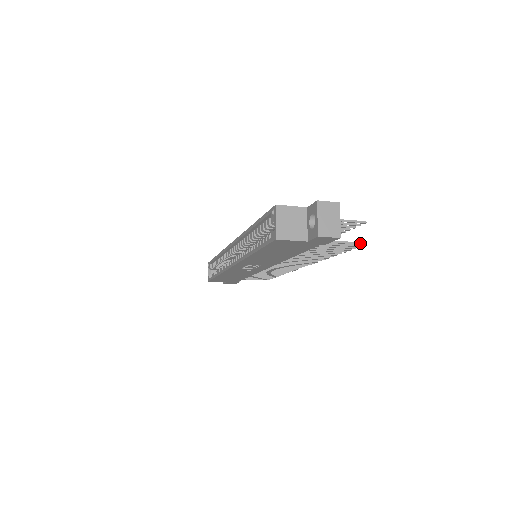
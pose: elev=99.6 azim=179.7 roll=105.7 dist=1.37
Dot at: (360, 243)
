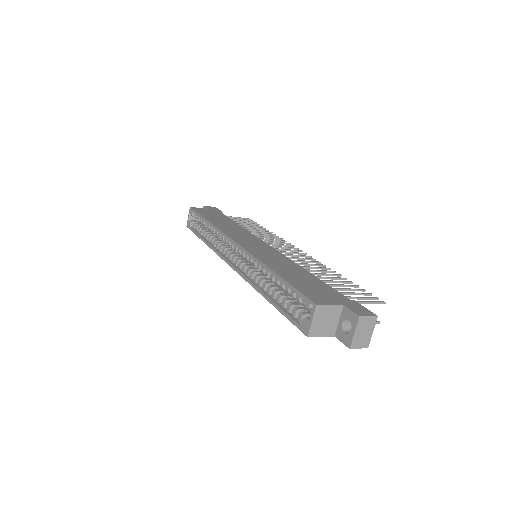
Dot at: occluded
